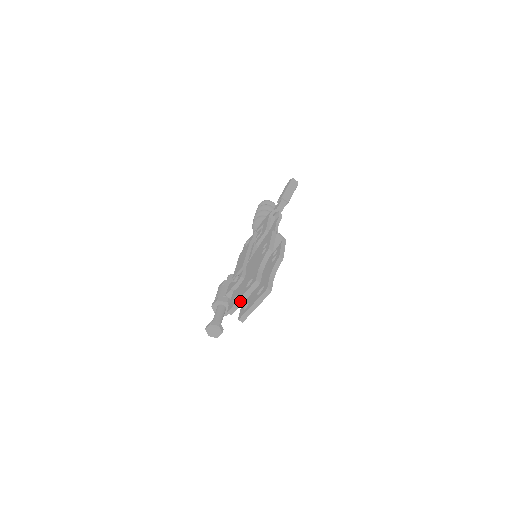
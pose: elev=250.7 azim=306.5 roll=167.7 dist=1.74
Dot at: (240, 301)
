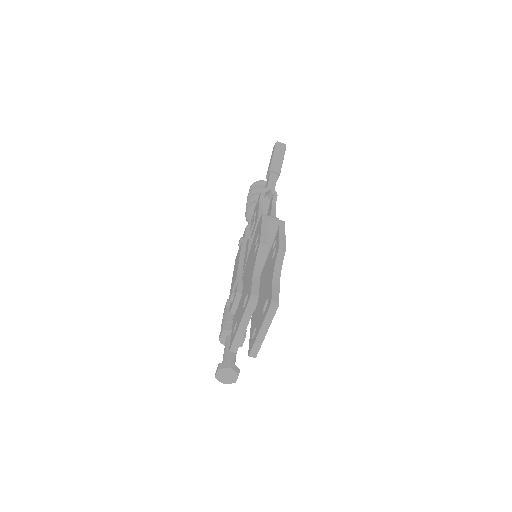
Dot at: (240, 331)
